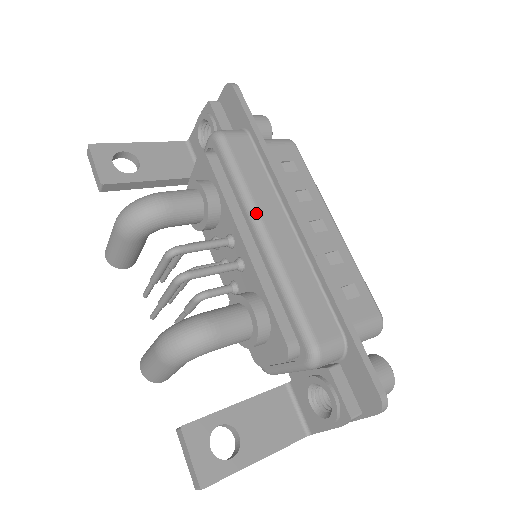
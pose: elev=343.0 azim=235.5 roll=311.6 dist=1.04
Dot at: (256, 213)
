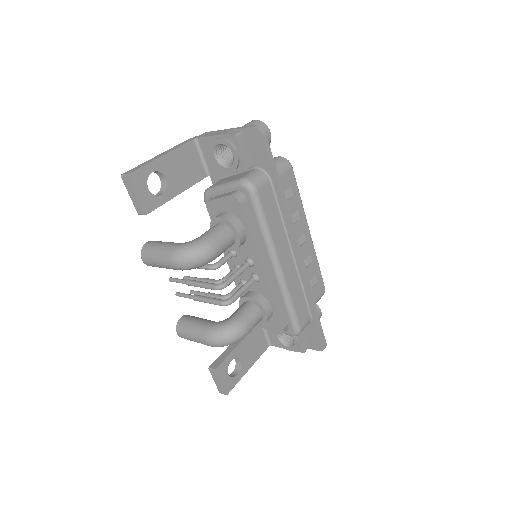
Dot at: (275, 253)
